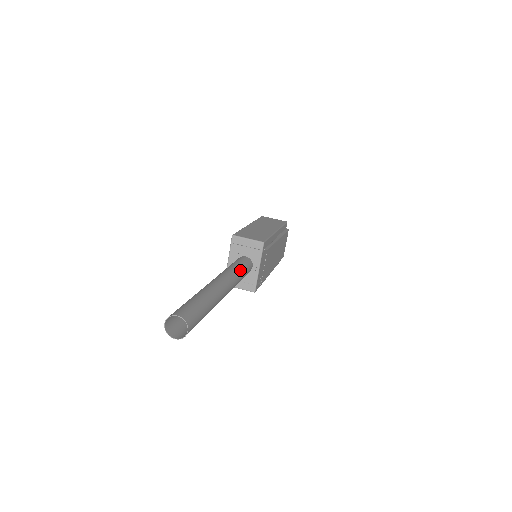
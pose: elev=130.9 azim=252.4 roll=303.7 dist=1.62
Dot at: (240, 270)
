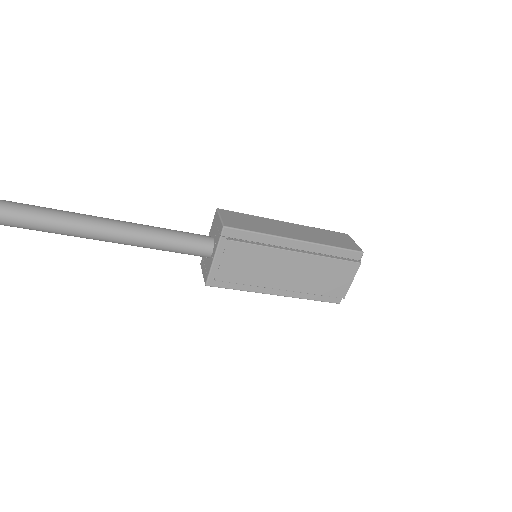
Dot at: (166, 236)
